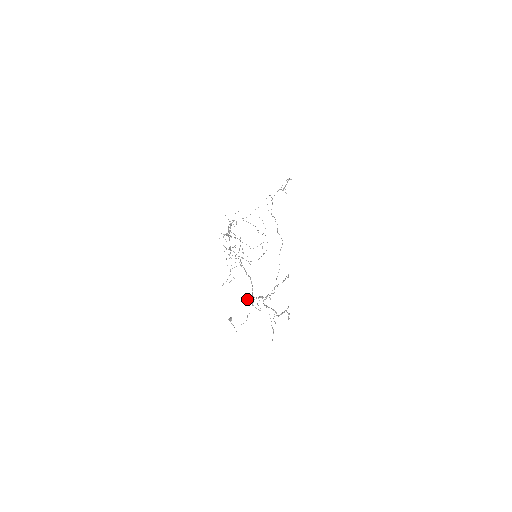
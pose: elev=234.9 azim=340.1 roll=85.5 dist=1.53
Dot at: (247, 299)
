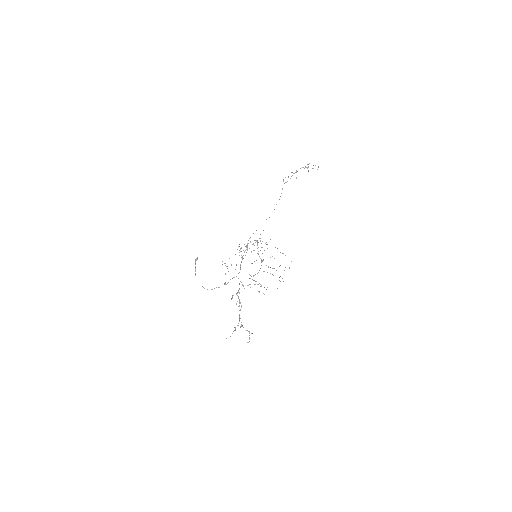
Dot at: (231, 299)
